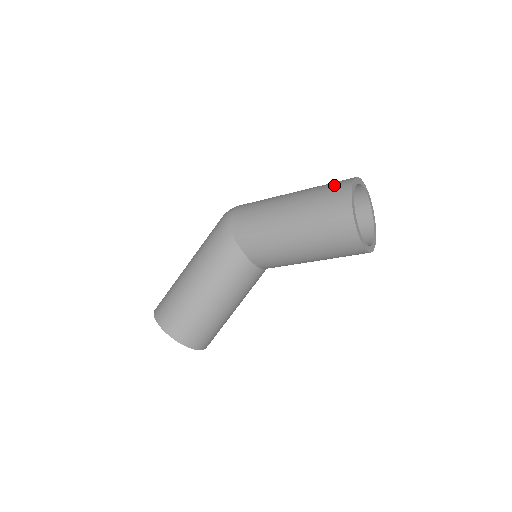
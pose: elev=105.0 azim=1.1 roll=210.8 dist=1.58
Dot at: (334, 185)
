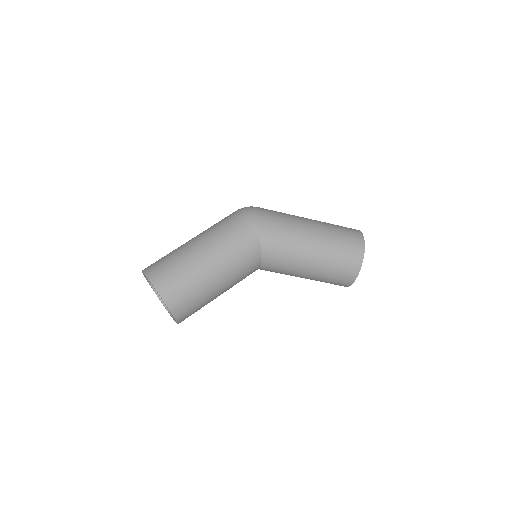
Dot at: (349, 232)
